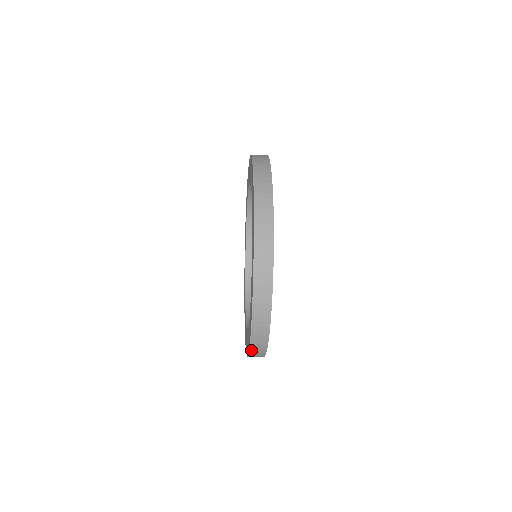
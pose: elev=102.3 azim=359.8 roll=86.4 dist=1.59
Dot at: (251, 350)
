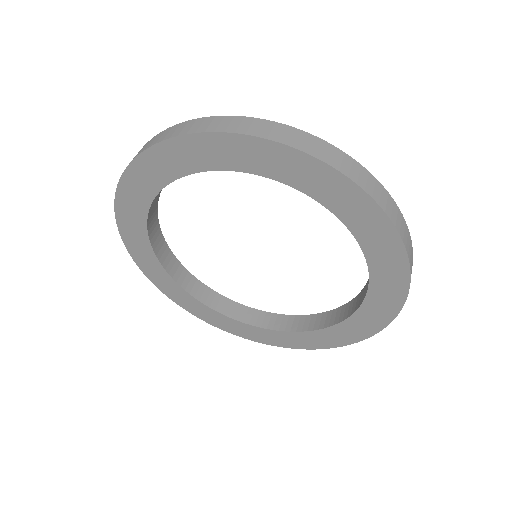
Dot at: (395, 316)
